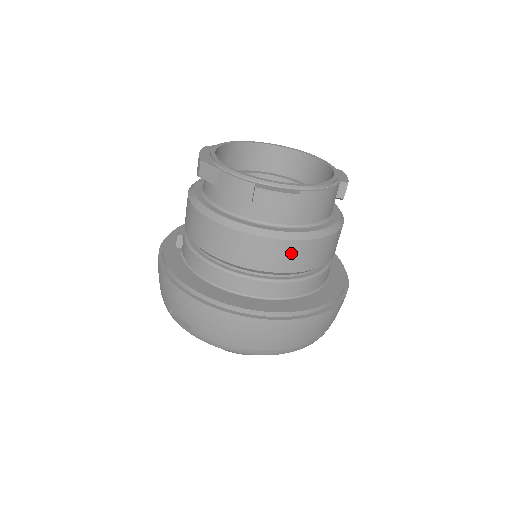
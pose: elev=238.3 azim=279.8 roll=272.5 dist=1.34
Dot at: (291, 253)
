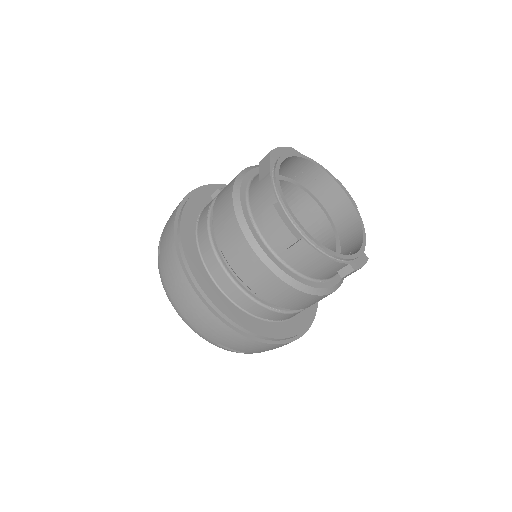
Dot at: (258, 273)
